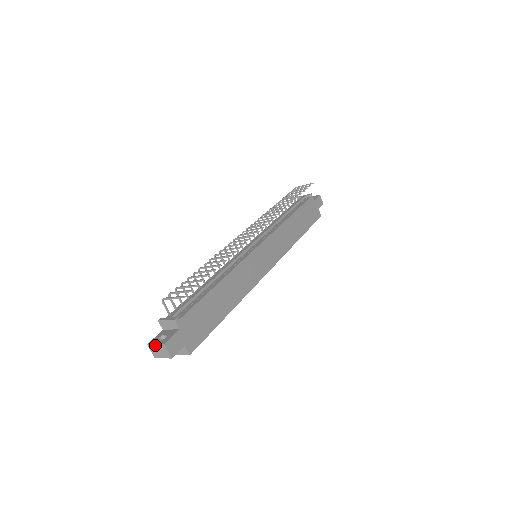
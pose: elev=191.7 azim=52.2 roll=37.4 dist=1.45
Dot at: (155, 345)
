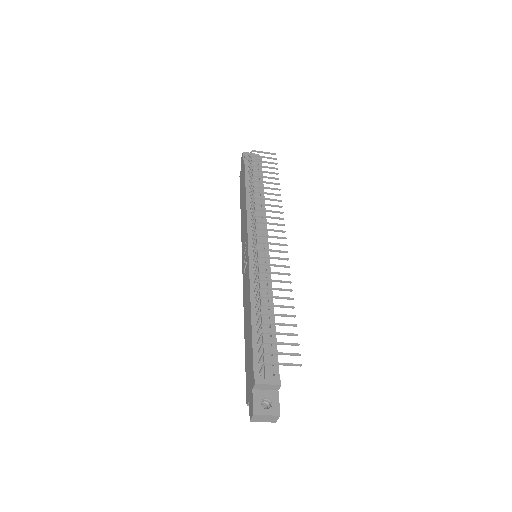
Dot at: (266, 416)
